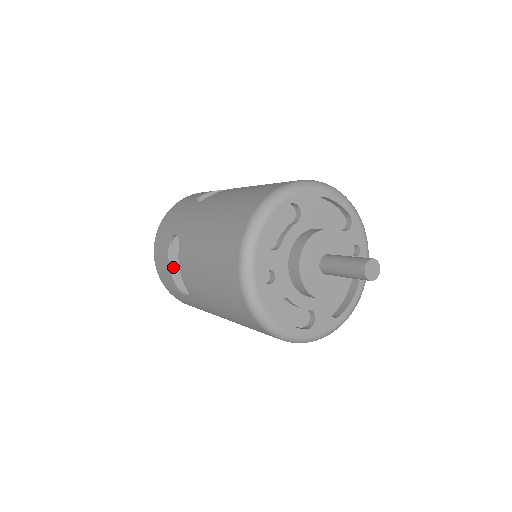
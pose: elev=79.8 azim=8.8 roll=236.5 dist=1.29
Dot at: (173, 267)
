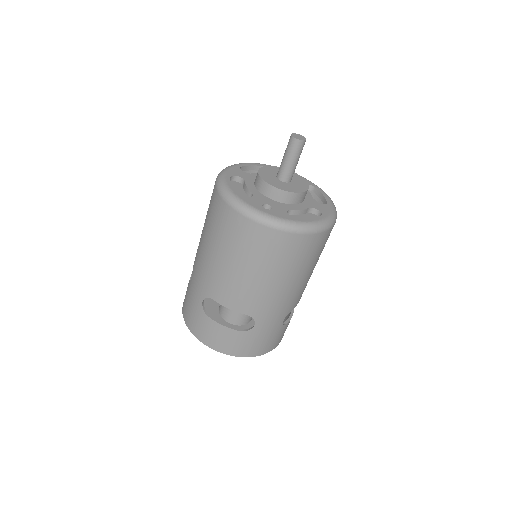
Dot at: occluded
